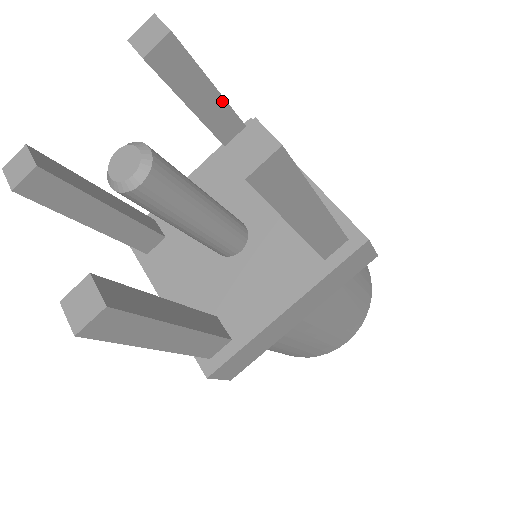
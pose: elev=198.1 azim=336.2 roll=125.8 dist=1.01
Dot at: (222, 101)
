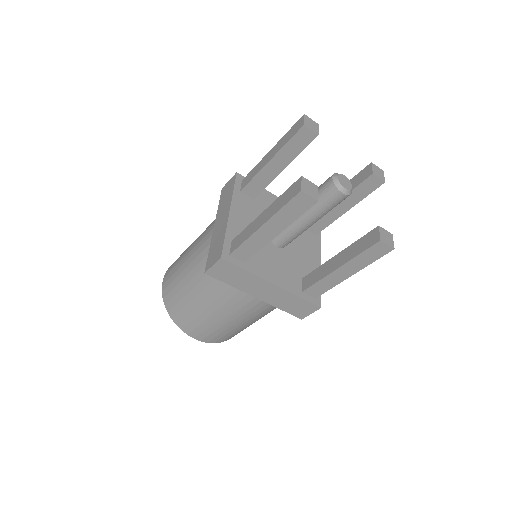
Dot at: occluded
